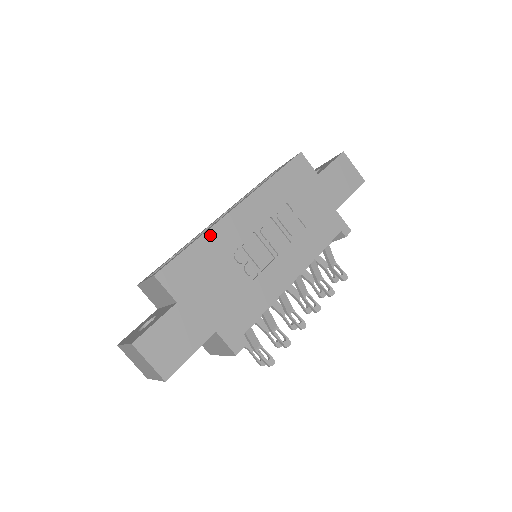
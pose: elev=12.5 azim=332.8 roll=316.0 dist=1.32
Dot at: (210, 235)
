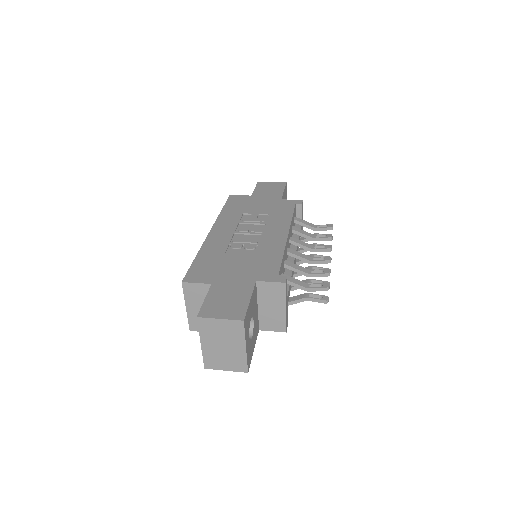
Dot at: (204, 249)
